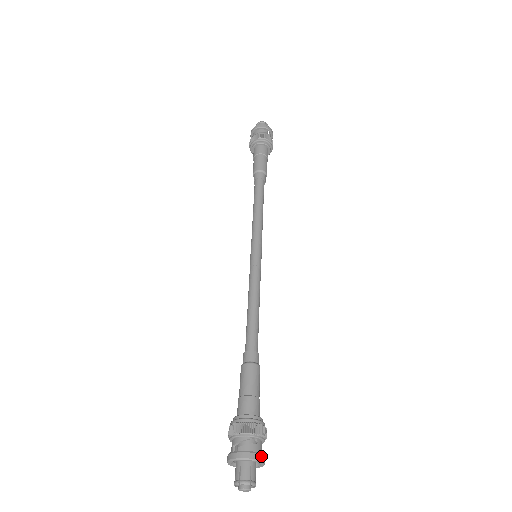
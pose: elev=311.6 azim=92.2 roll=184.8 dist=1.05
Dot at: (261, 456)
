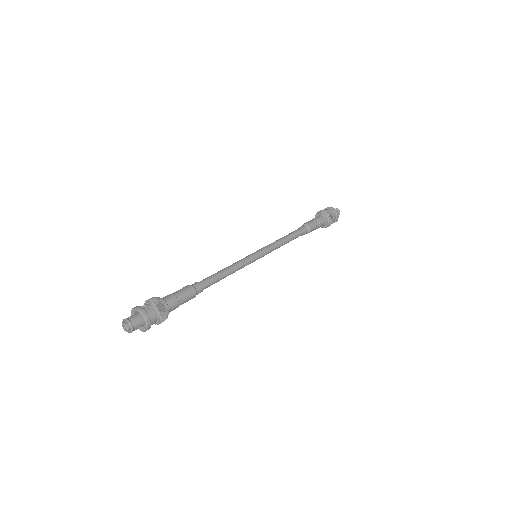
Dot at: (149, 321)
